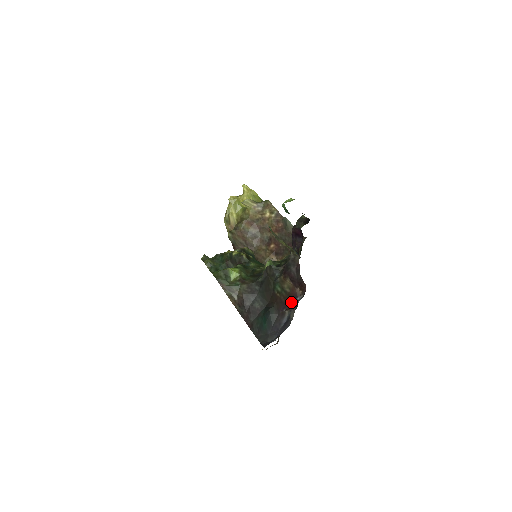
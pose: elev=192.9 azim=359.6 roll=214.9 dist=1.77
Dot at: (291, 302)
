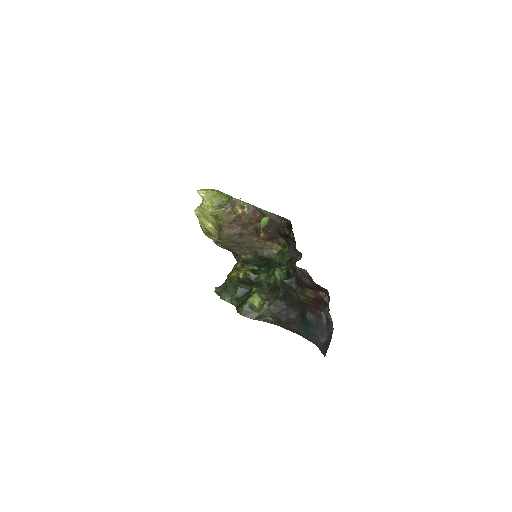
Dot at: (321, 304)
